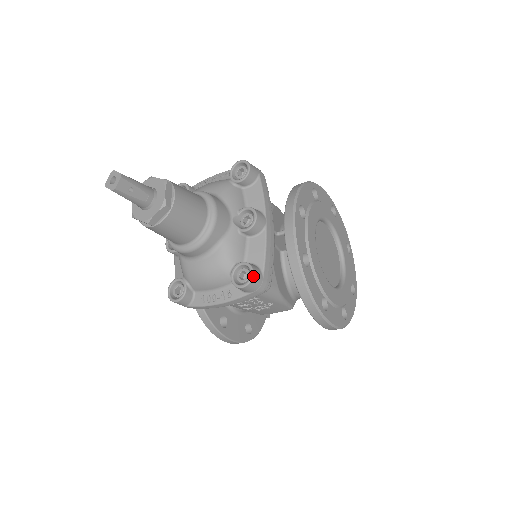
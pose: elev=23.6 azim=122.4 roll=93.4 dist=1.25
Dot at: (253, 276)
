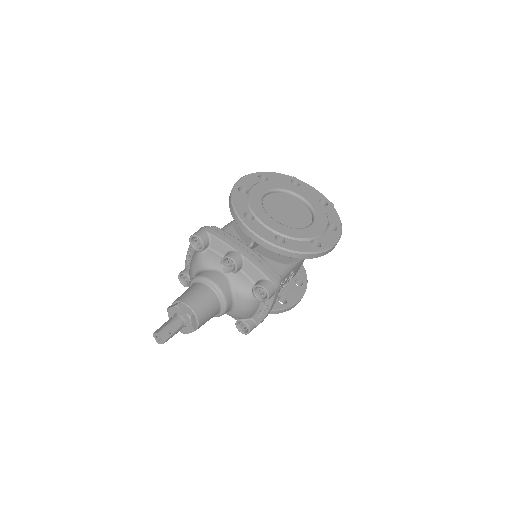
Dot at: (266, 289)
